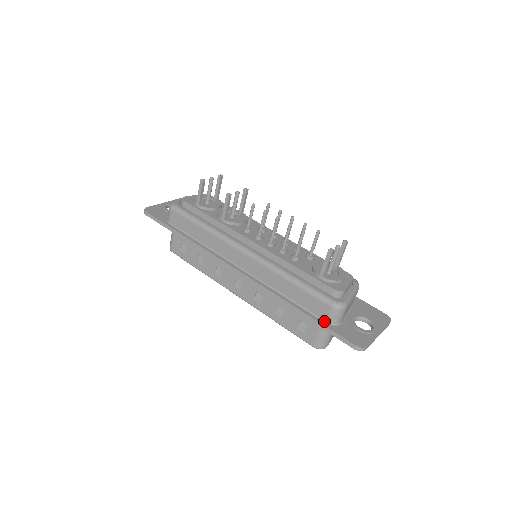
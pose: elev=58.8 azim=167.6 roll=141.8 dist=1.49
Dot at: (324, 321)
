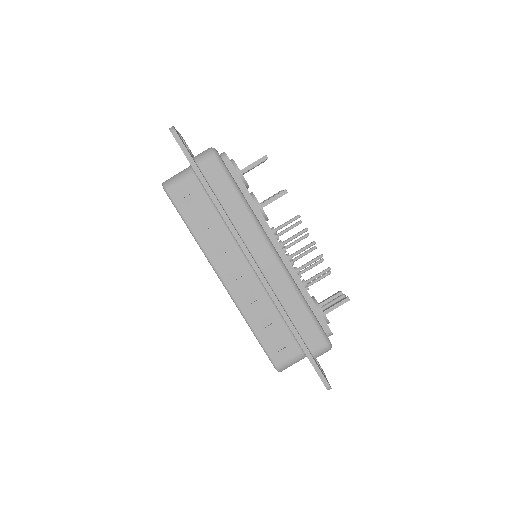
Dot at: (311, 353)
